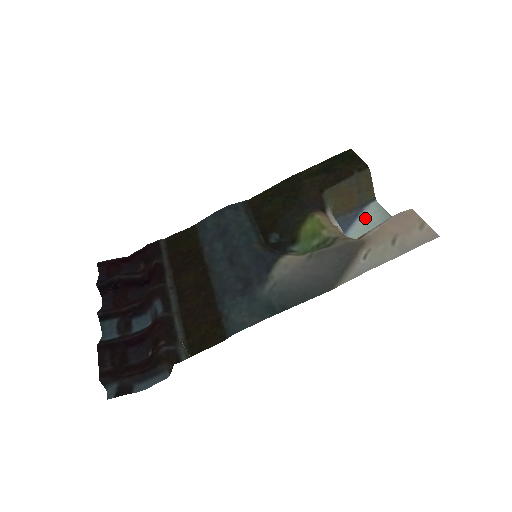
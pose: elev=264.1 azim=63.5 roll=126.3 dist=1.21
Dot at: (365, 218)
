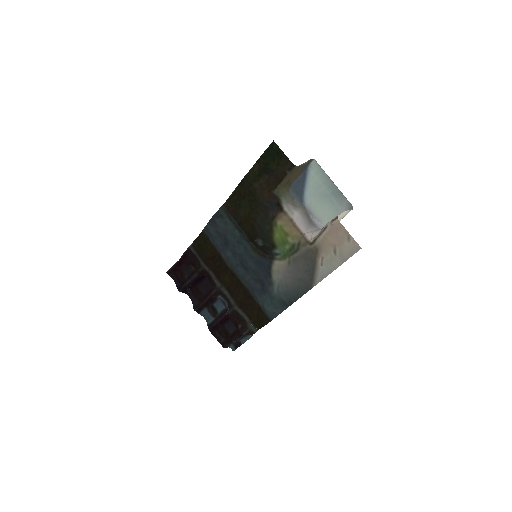
Dot at: (312, 180)
